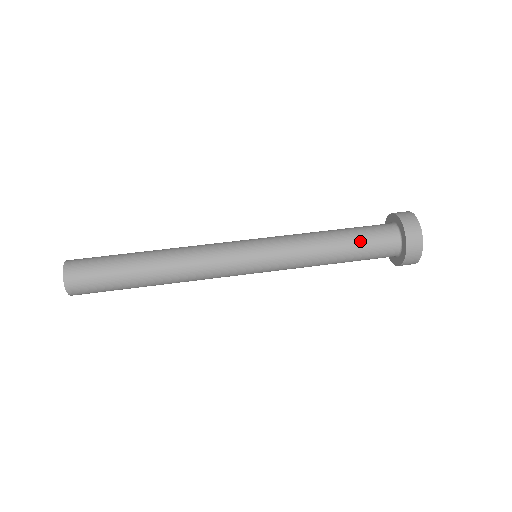
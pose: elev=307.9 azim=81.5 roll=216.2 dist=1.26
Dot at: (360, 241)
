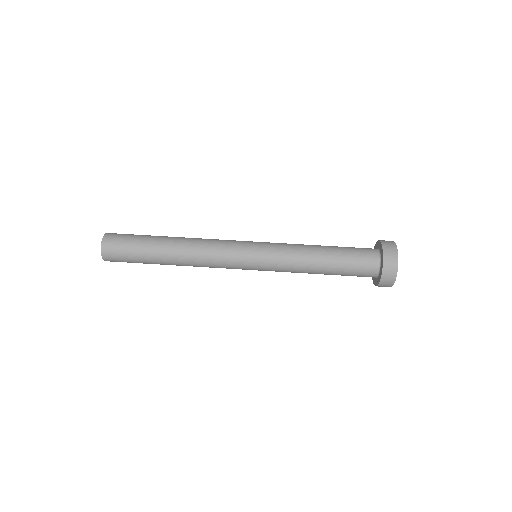
Dot at: (344, 265)
